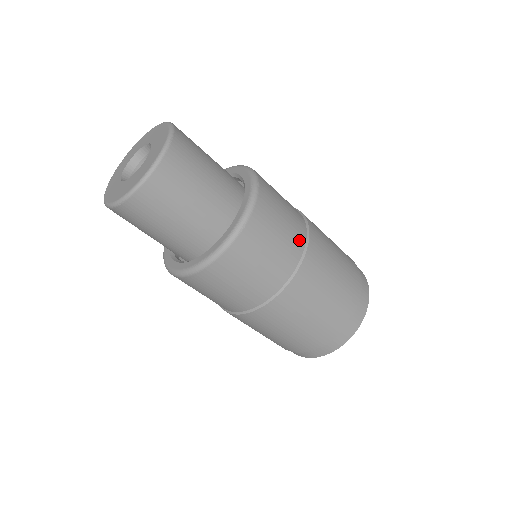
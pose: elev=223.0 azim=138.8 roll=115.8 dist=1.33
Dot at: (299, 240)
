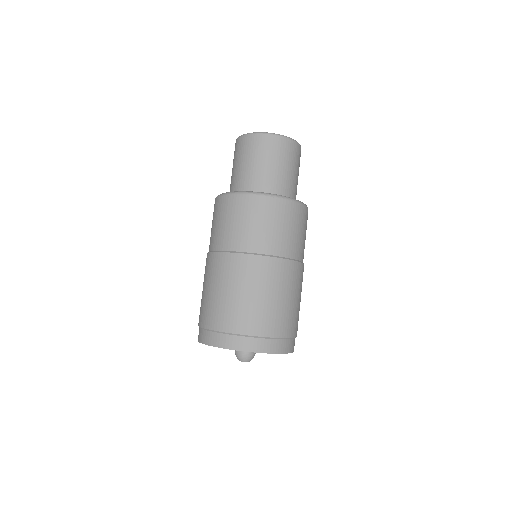
Dot at: (287, 250)
